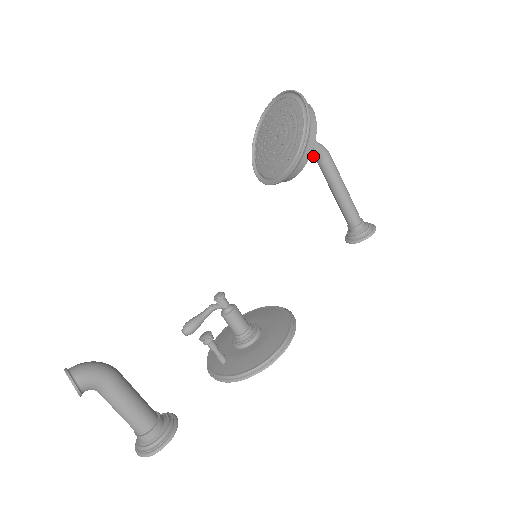
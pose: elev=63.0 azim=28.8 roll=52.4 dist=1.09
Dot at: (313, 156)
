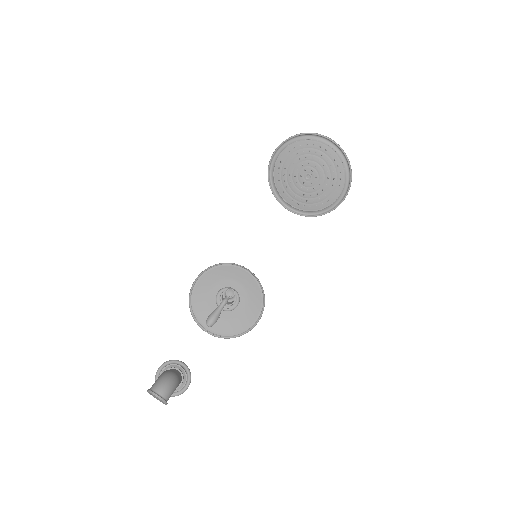
Dot at: occluded
